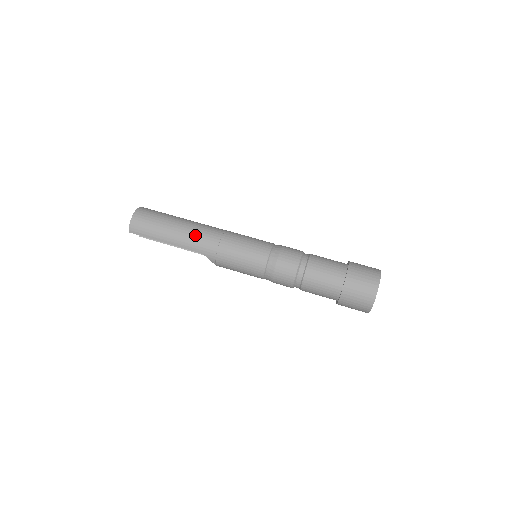
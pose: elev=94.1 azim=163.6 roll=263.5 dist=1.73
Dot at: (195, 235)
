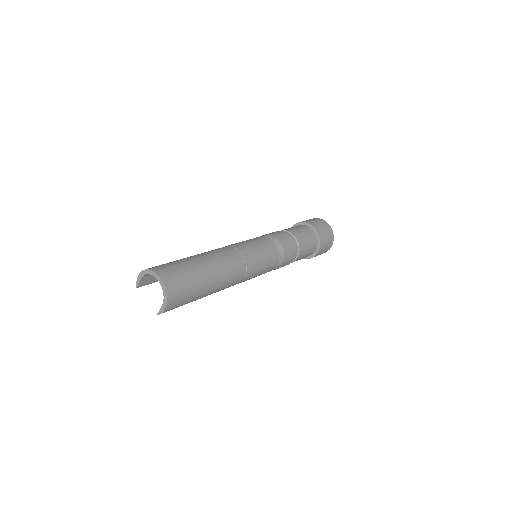
Dot at: (227, 284)
